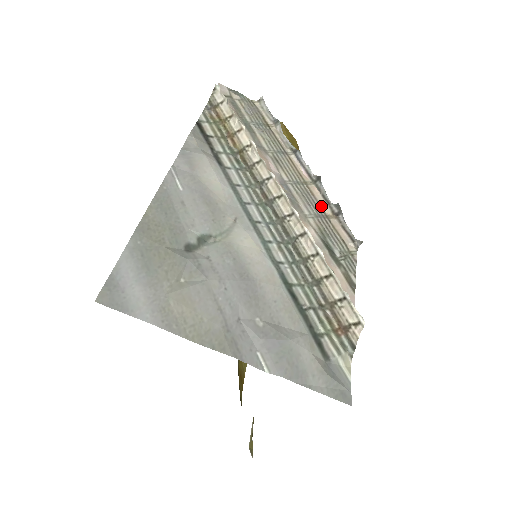
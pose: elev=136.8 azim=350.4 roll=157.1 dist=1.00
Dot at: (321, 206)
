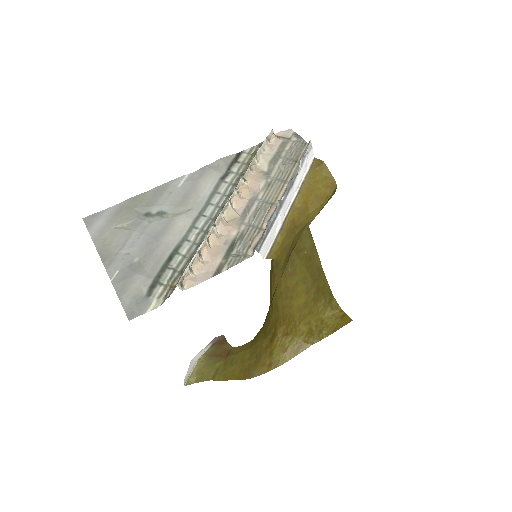
Dot at: (264, 221)
